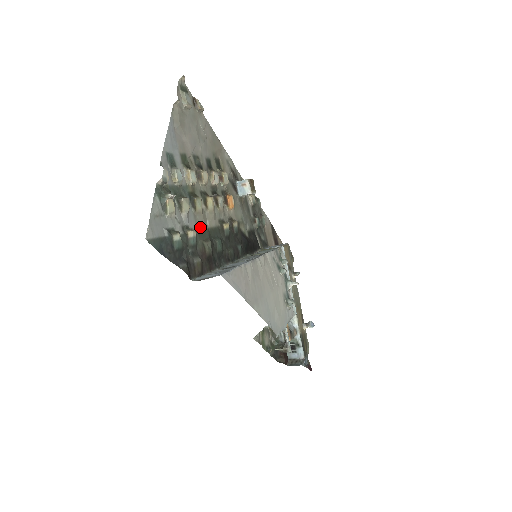
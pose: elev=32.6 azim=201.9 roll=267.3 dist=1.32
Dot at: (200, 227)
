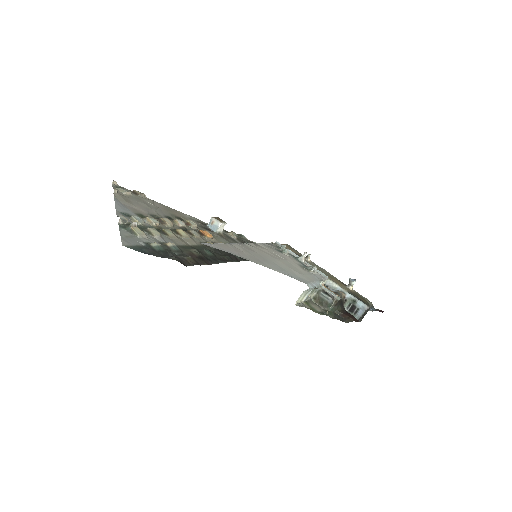
Dot at: (180, 244)
